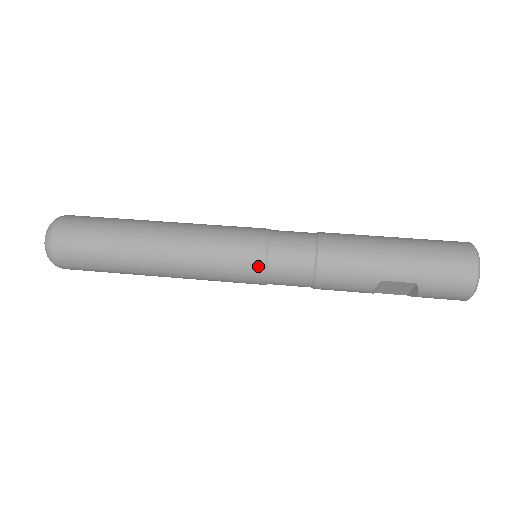
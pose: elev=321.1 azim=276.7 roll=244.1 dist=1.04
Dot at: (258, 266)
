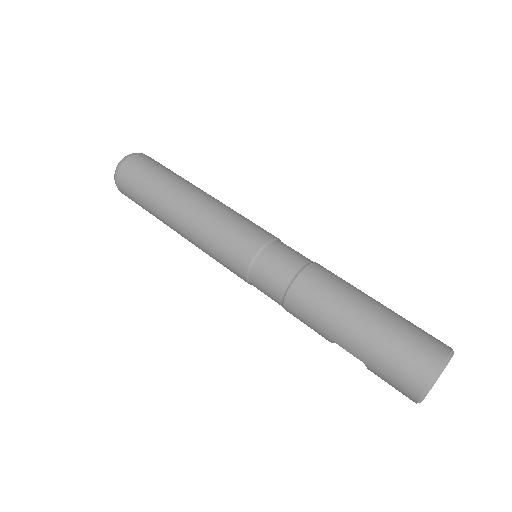
Dot at: (242, 273)
